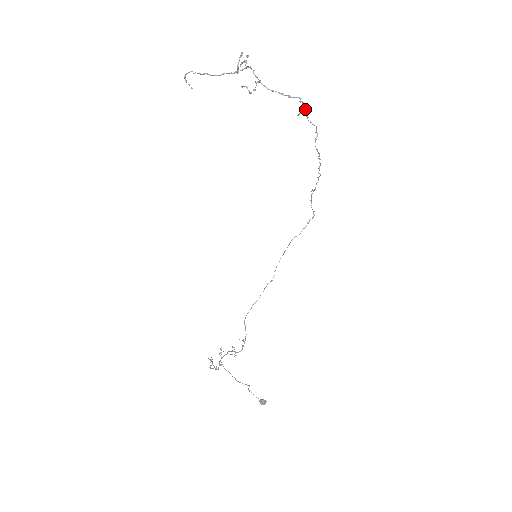
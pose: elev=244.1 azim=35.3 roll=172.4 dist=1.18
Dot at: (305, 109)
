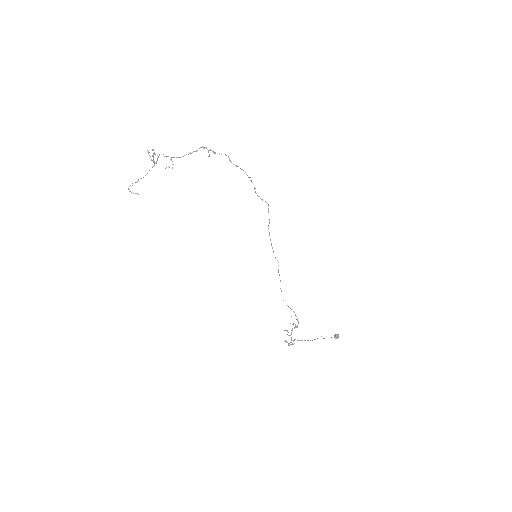
Dot at: (210, 150)
